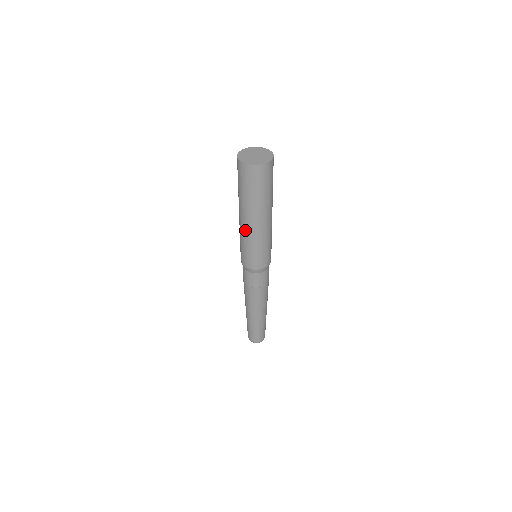
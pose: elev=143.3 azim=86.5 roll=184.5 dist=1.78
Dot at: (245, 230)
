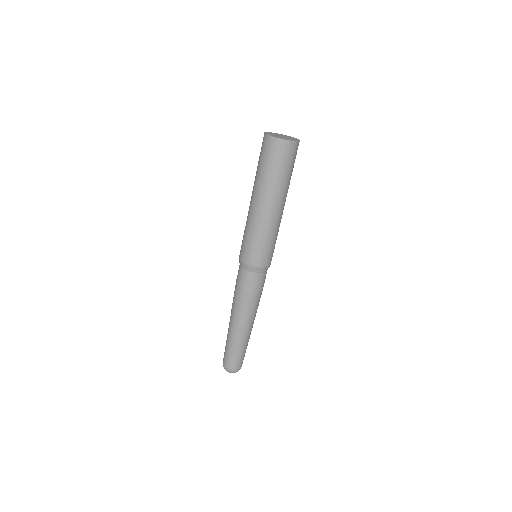
Dot at: (253, 215)
